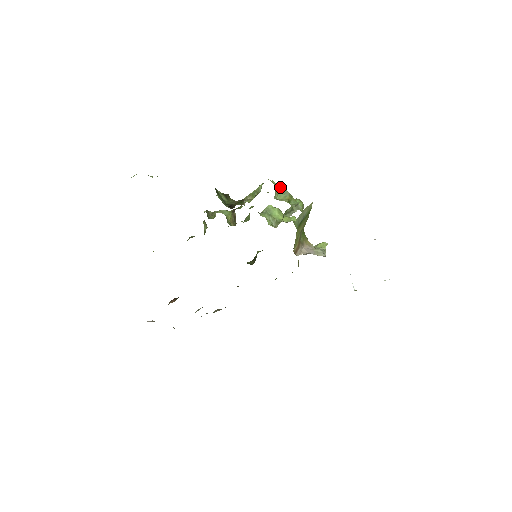
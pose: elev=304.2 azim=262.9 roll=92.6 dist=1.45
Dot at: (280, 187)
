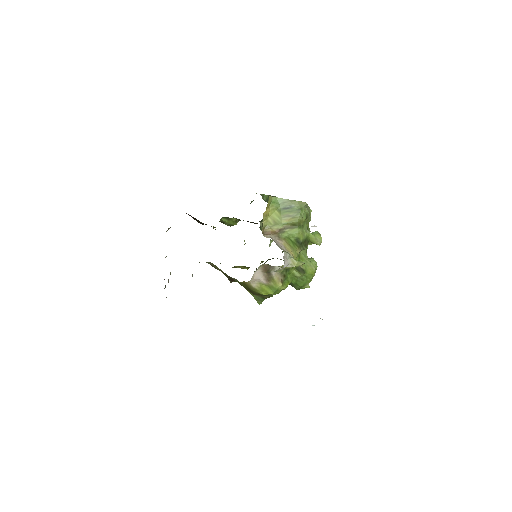
Dot at: occluded
